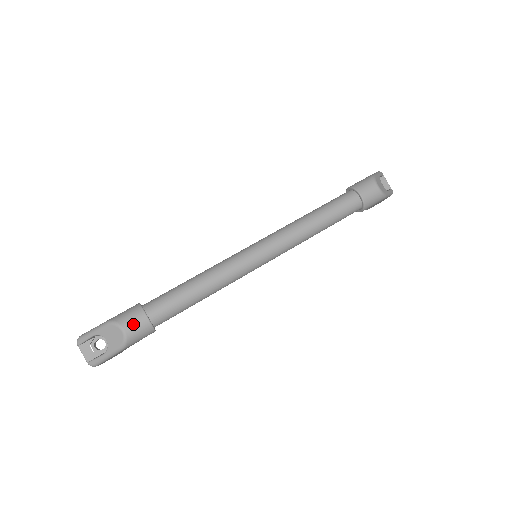
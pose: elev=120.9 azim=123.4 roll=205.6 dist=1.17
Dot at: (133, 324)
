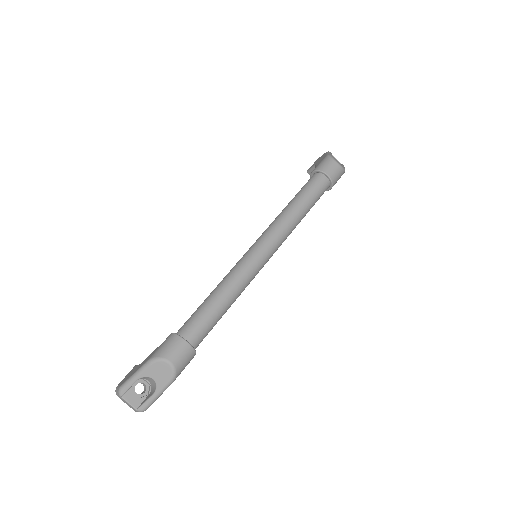
Dot at: (177, 353)
